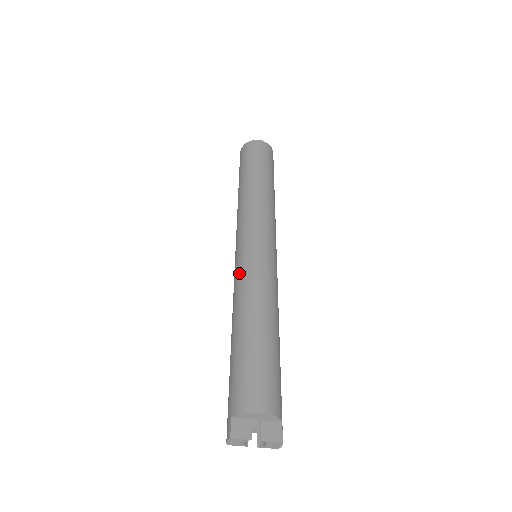
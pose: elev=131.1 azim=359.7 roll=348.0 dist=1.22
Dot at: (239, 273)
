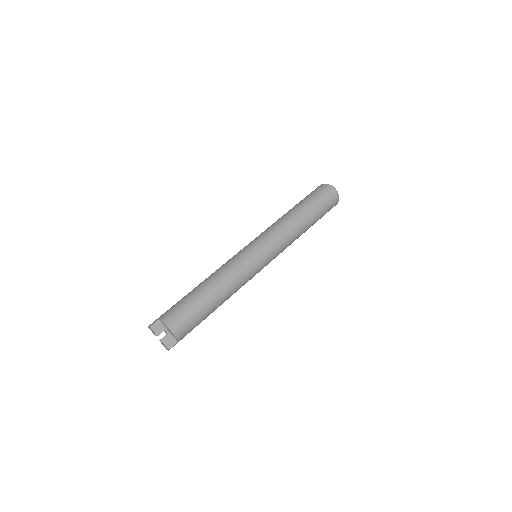
Dot at: (234, 258)
